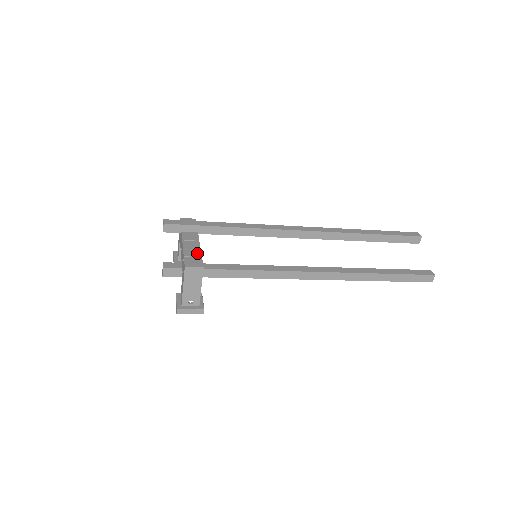
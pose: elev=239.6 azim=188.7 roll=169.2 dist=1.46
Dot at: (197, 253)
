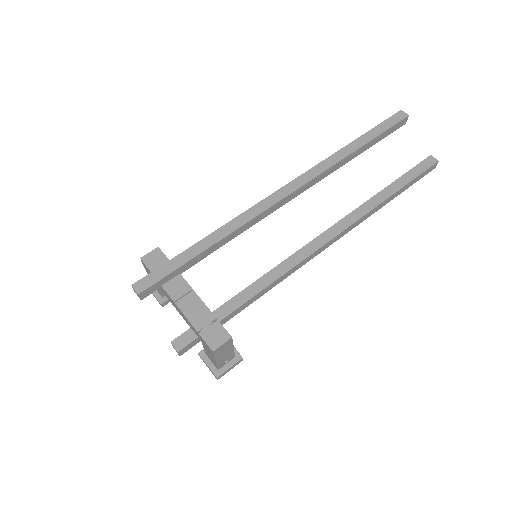
Dot at: (207, 316)
